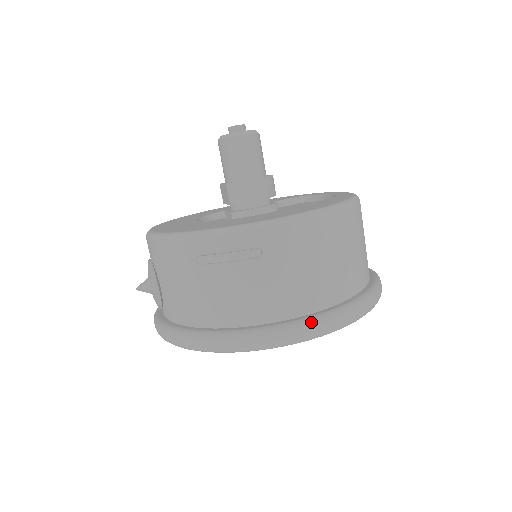
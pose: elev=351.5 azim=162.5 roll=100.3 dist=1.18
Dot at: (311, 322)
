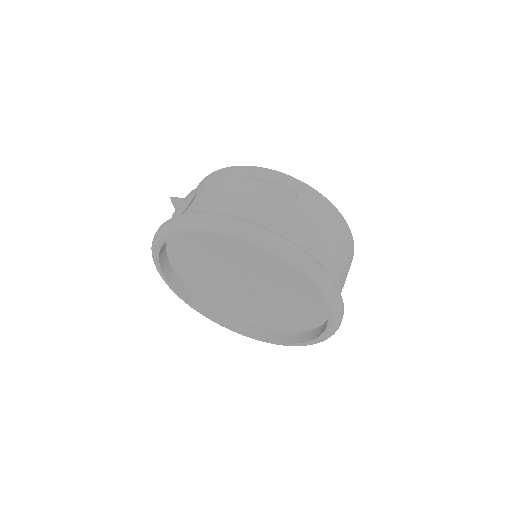
Dot at: (305, 251)
